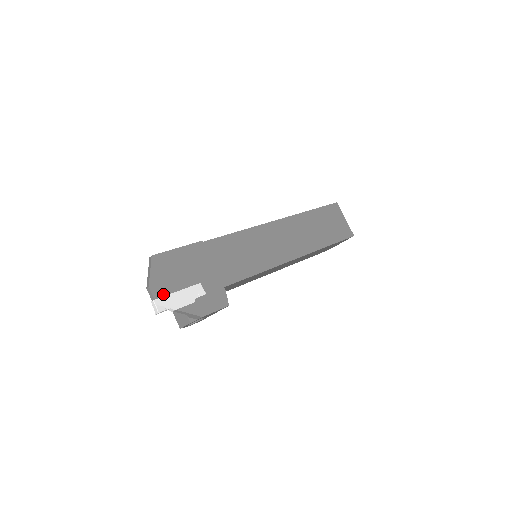
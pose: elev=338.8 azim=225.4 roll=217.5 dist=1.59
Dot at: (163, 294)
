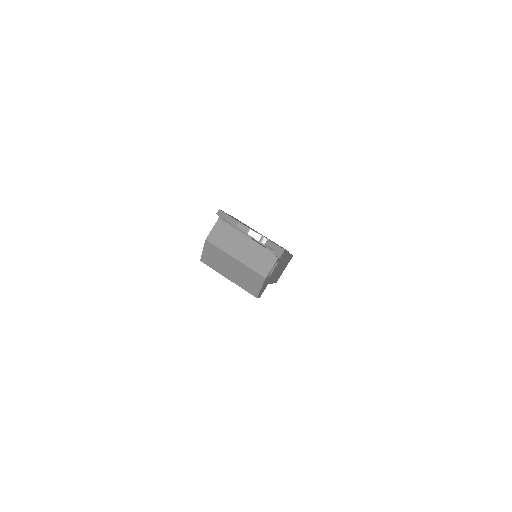
Dot at: occluded
